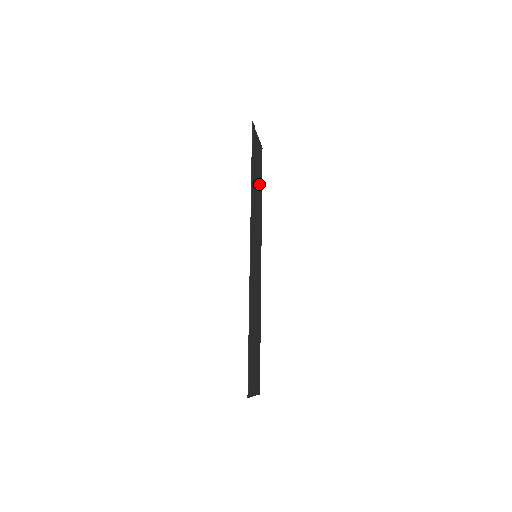
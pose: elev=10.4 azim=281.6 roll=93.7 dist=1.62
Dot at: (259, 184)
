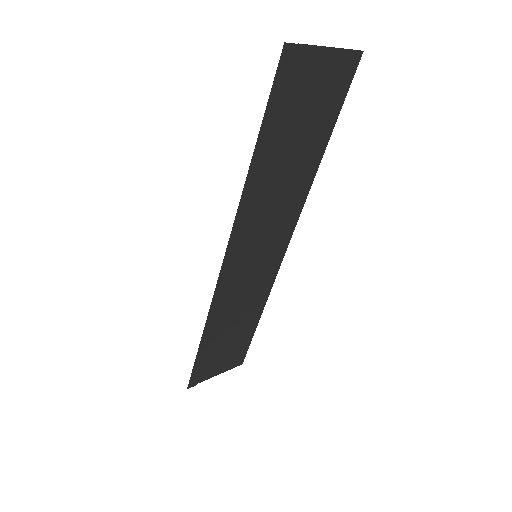
Dot at: (311, 140)
